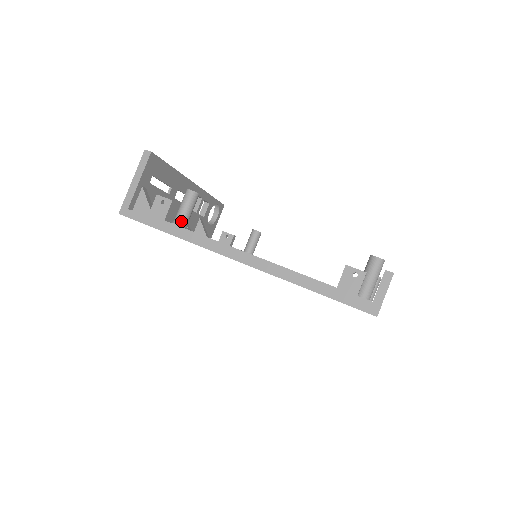
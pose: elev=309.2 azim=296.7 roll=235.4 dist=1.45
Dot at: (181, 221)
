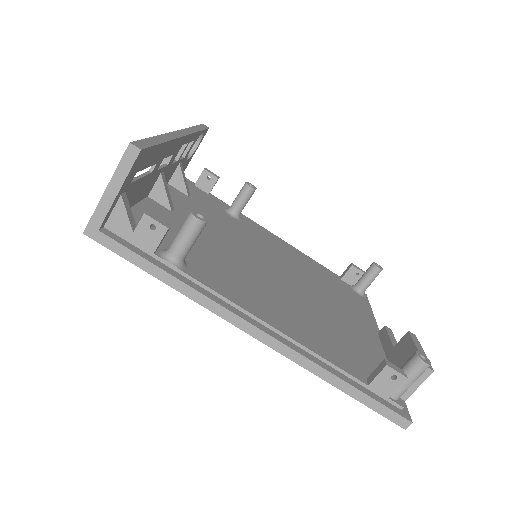
Dot at: (178, 258)
